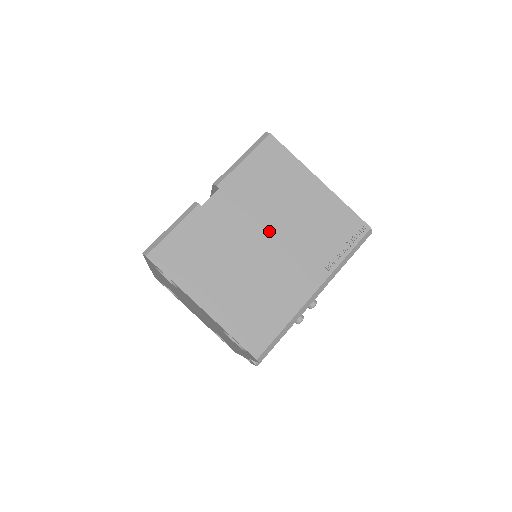
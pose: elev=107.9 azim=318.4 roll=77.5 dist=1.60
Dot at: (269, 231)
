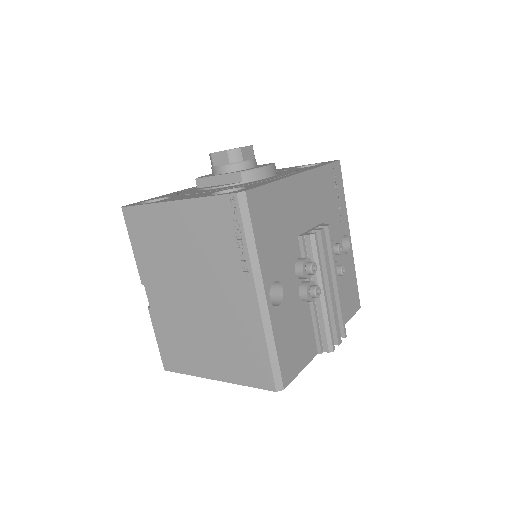
Dot at: (190, 283)
